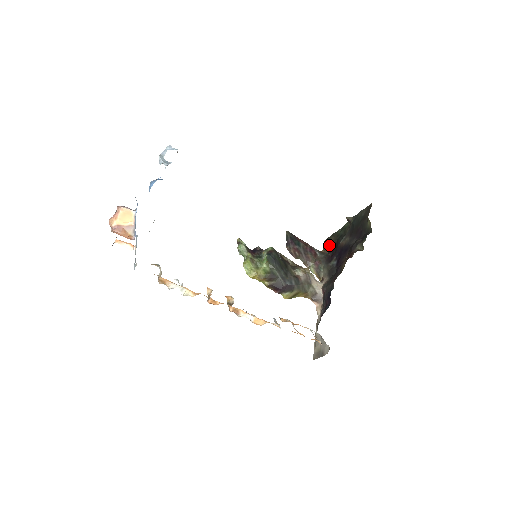
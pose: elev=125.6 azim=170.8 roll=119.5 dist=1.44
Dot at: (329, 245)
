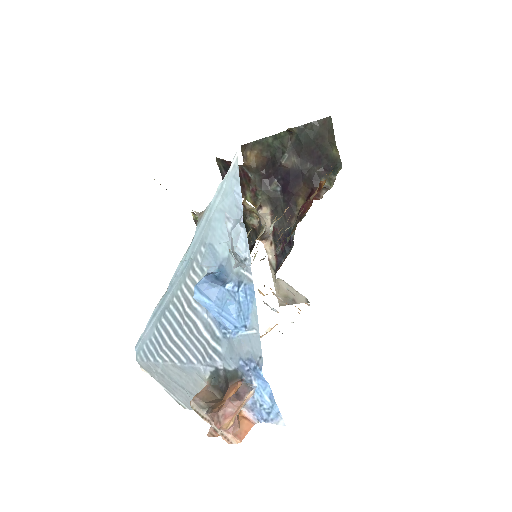
Dot at: (255, 157)
